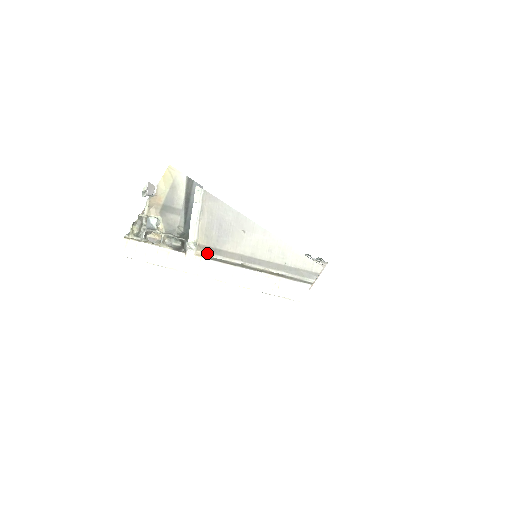
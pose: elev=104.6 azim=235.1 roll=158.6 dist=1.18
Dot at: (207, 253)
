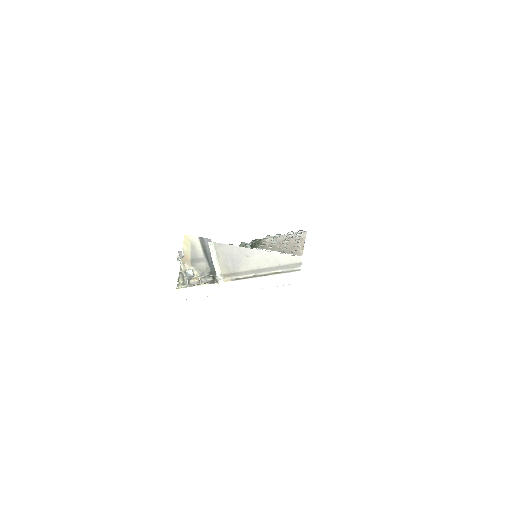
Dot at: (231, 277)
